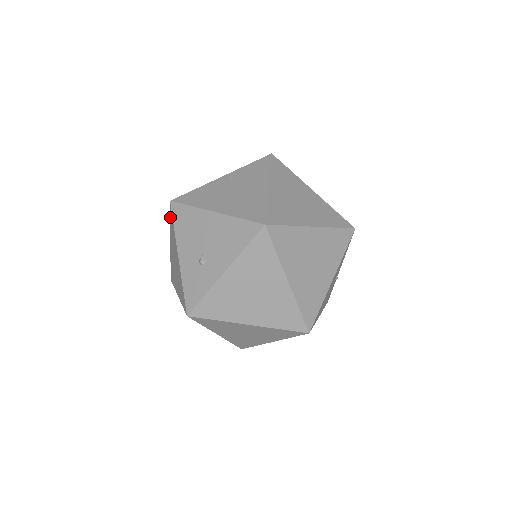
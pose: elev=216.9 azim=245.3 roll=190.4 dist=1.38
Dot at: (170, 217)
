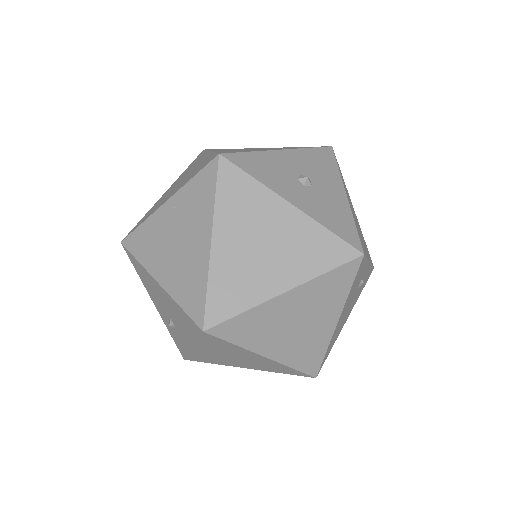
Dot at: occluded
